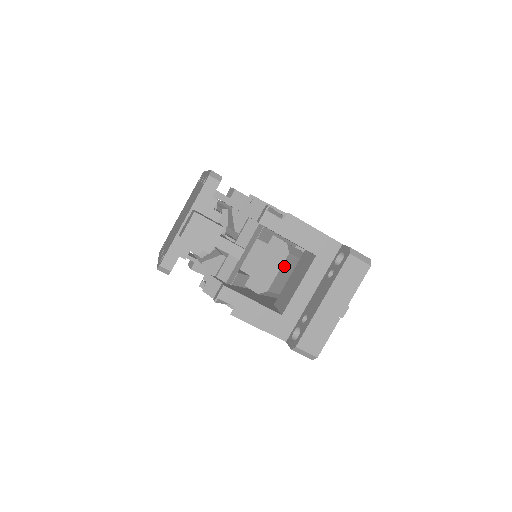
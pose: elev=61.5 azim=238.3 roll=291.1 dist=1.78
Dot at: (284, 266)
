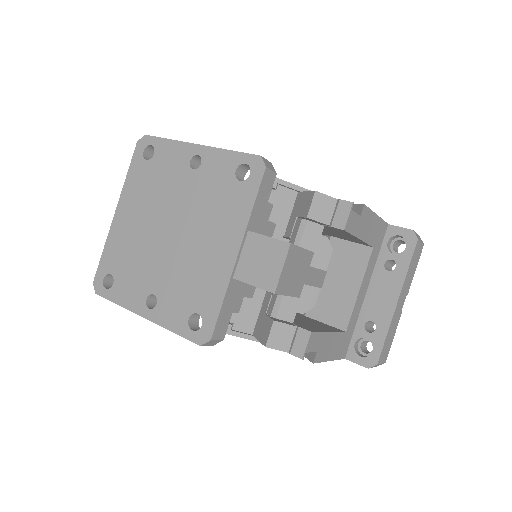
Dot at: occluded
